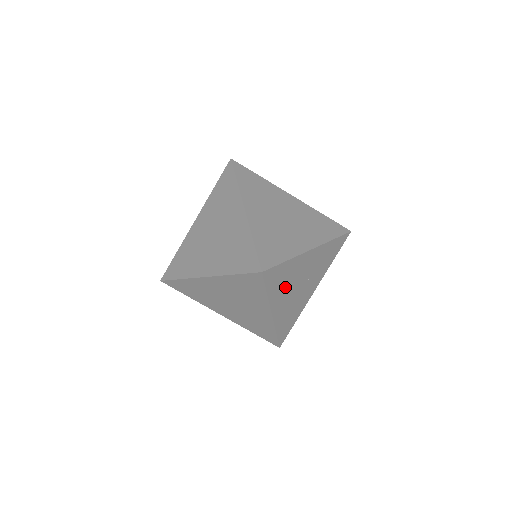
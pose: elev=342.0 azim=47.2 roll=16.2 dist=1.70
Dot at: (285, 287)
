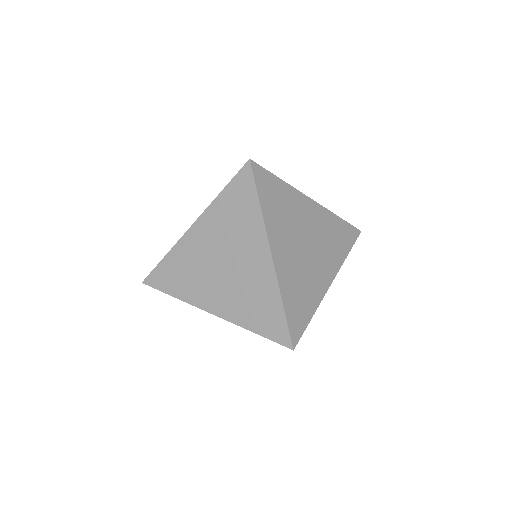
Dot at: occluded
